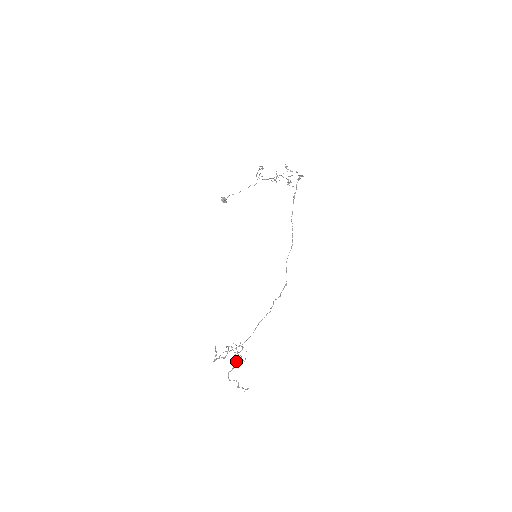
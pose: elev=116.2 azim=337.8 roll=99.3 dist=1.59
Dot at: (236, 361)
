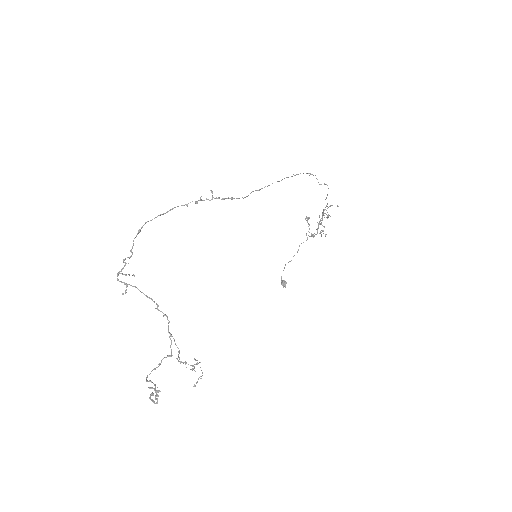
Dot at: (169, 355)
